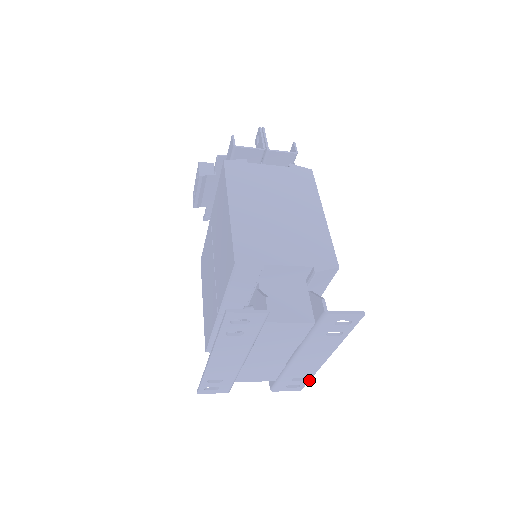
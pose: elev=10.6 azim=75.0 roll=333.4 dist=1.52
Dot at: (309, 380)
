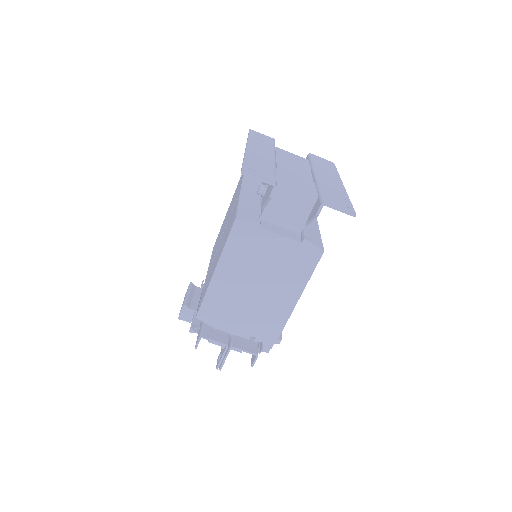
Dot at: (351, 203)
